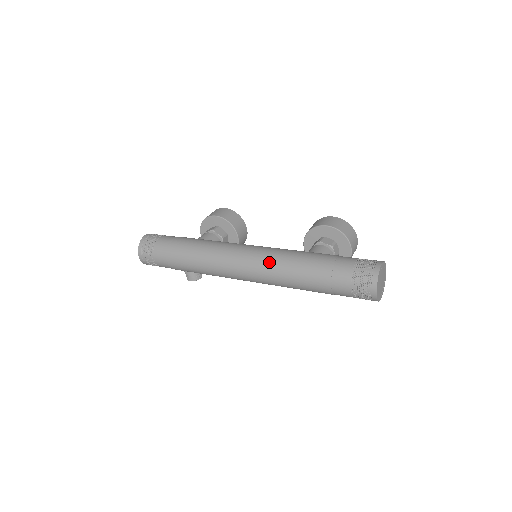
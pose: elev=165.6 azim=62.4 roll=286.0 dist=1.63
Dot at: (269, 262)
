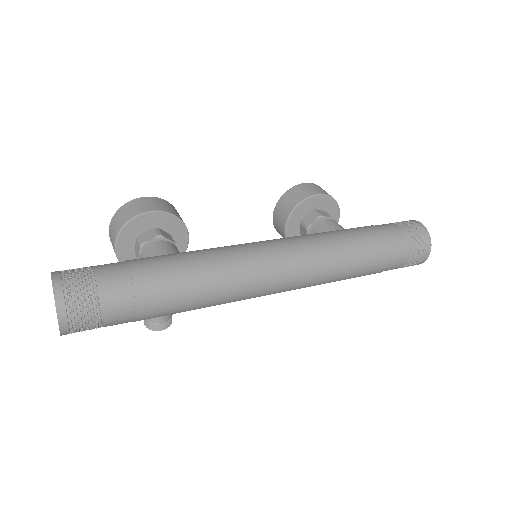
Dot at: (317, 256)
